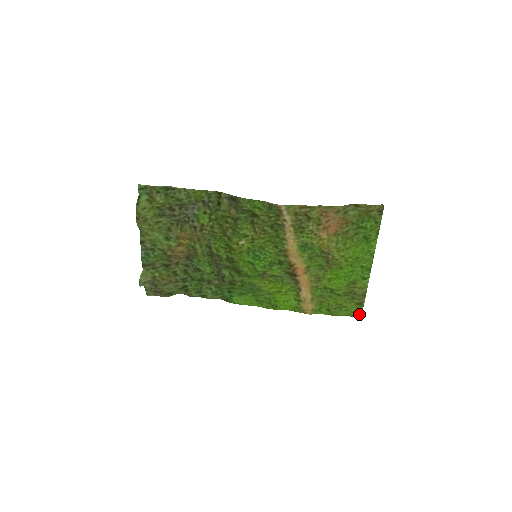
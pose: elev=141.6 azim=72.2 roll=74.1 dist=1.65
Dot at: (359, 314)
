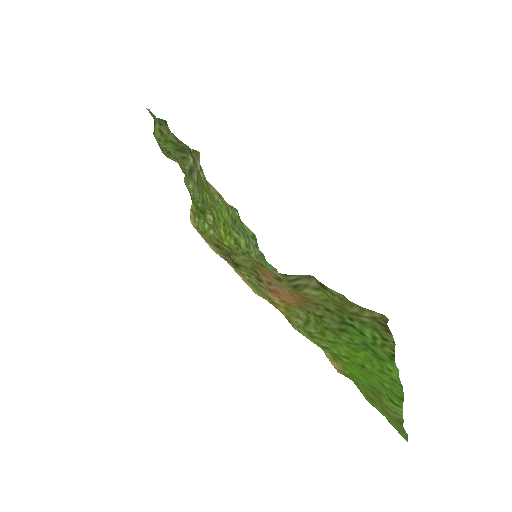
Dot at: (404, 435)
